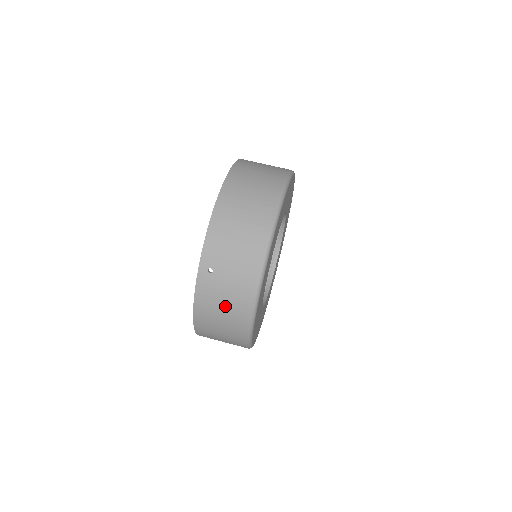
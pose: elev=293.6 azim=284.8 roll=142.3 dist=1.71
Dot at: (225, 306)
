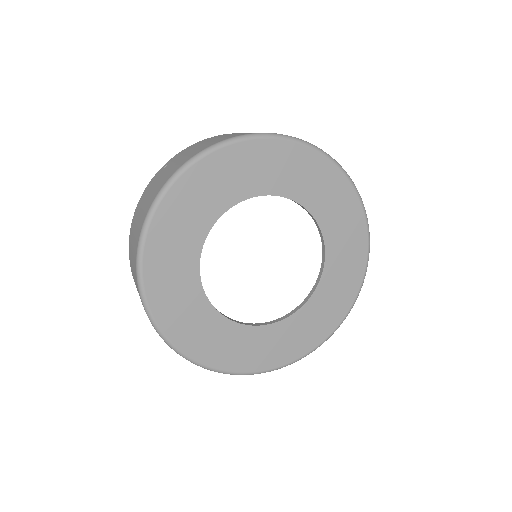
Dot at: (146, 202)
